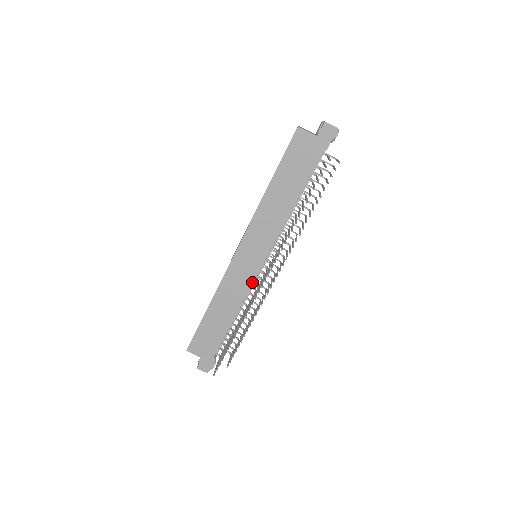
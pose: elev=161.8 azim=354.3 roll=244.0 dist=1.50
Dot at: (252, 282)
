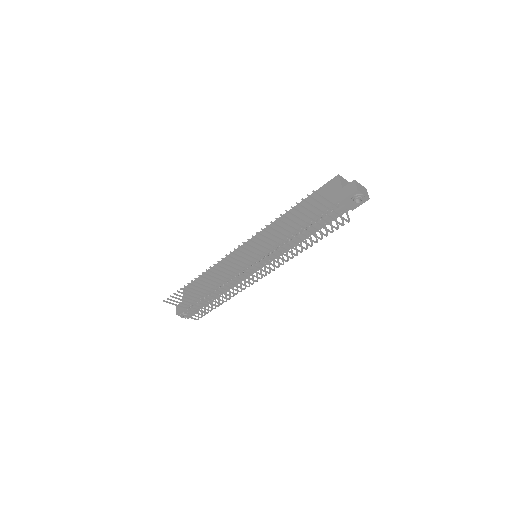
Dot at: occluded
